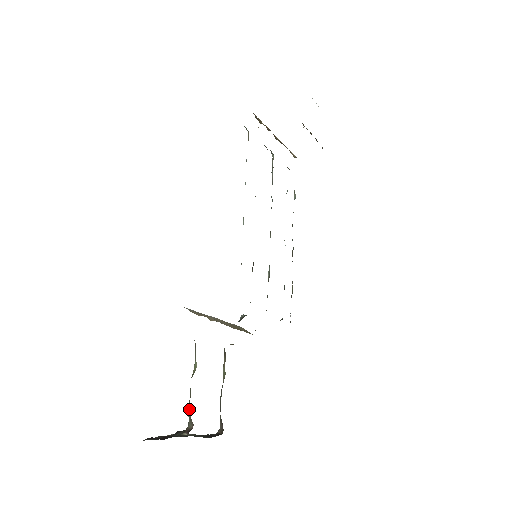
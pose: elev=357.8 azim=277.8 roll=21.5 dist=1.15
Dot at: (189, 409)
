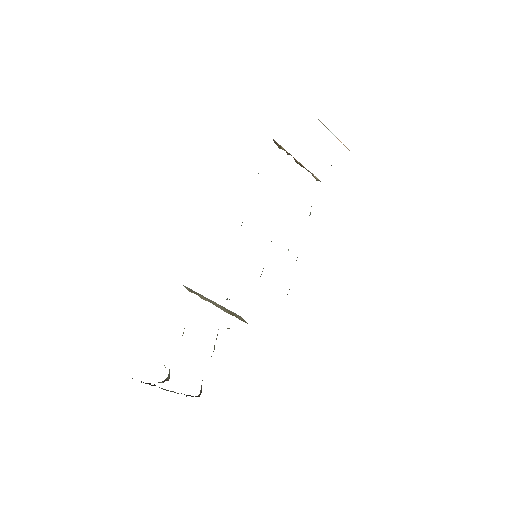
Dot at: occluded
